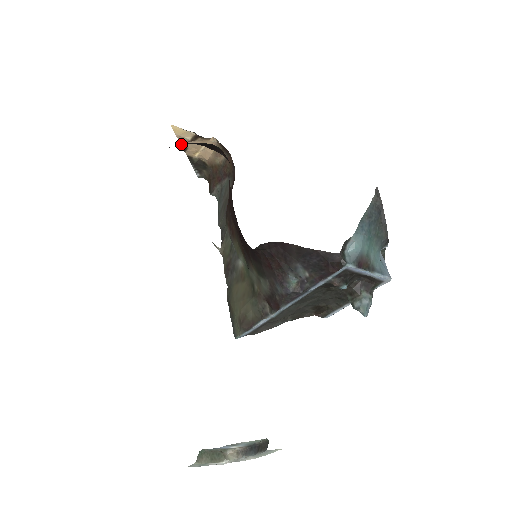
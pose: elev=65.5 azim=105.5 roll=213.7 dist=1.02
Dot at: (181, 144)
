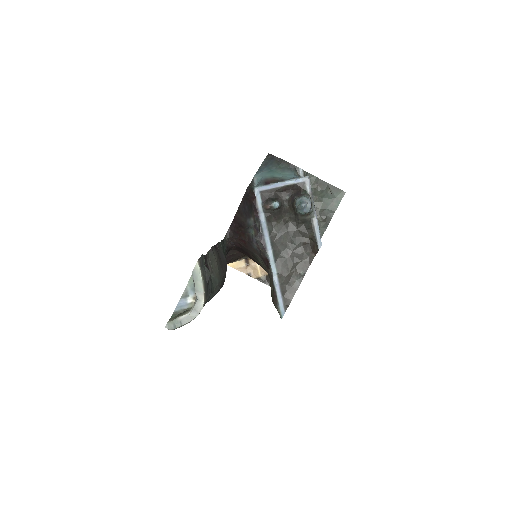
Dot at: occluded
